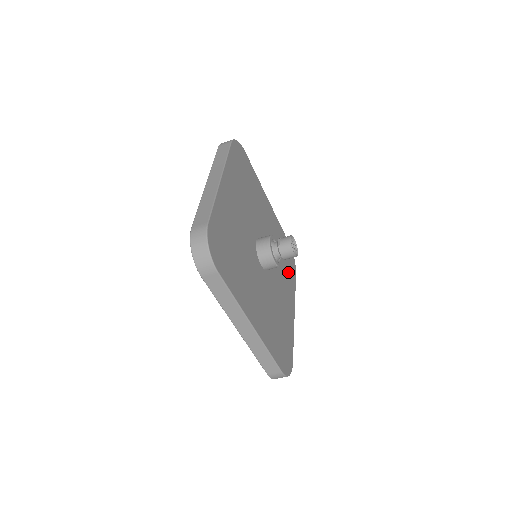
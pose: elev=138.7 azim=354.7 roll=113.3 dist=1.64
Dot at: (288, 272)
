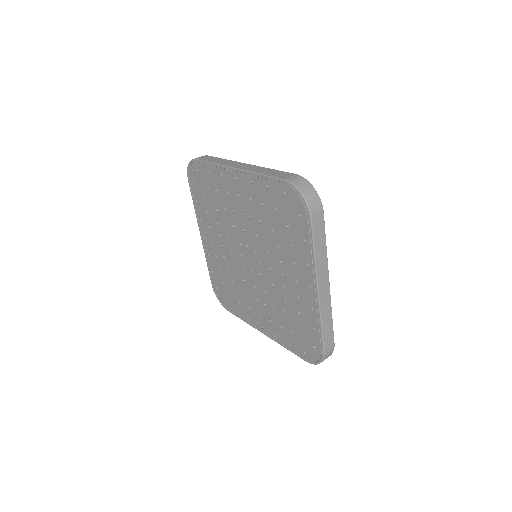
Dot at: occluded
